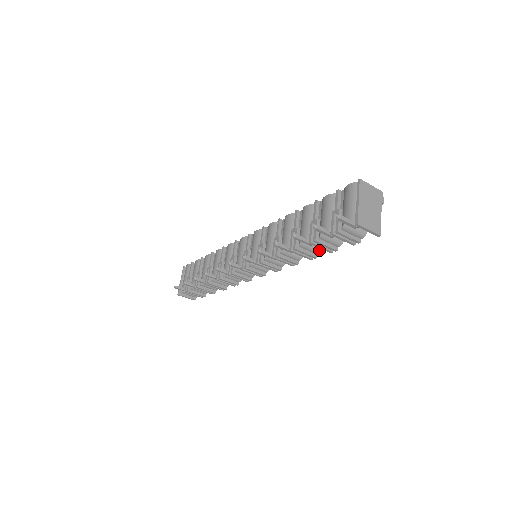
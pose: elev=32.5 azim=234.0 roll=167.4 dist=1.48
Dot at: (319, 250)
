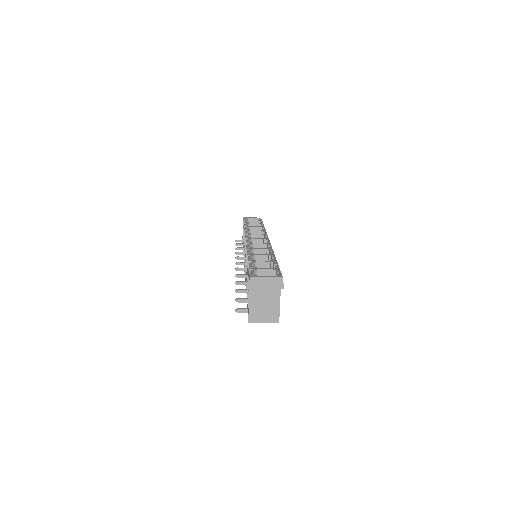
Dot at: occluded
